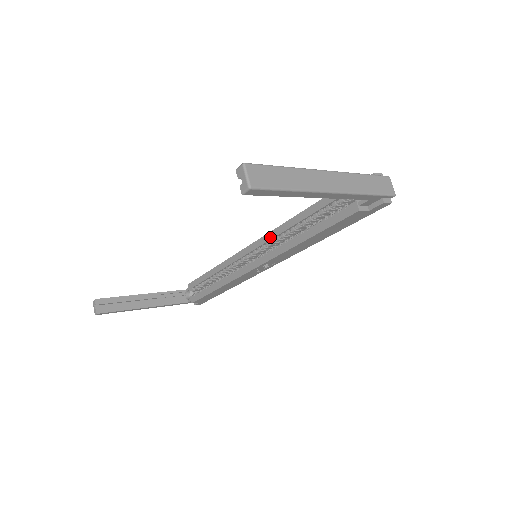
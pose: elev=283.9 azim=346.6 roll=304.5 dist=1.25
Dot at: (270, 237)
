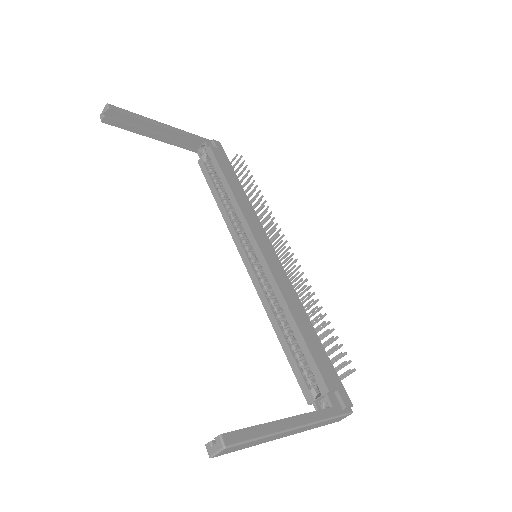
Dot at: (271, 282)
